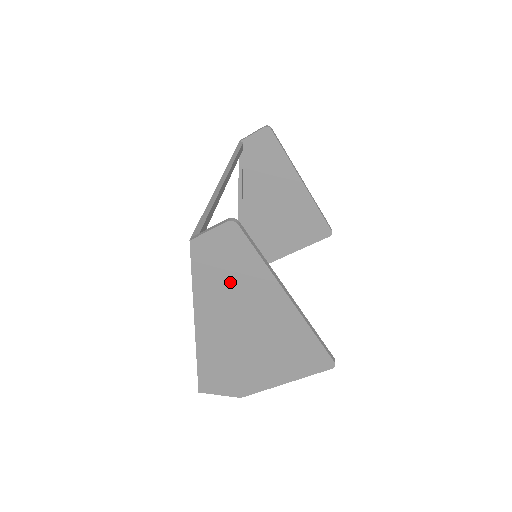
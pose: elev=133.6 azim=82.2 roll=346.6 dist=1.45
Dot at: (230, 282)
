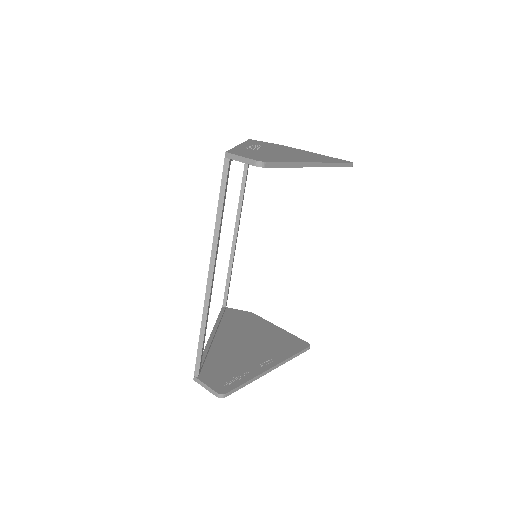
Dot at: occluded
